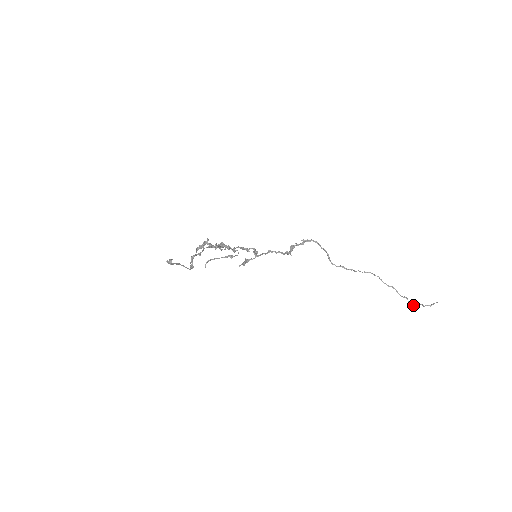
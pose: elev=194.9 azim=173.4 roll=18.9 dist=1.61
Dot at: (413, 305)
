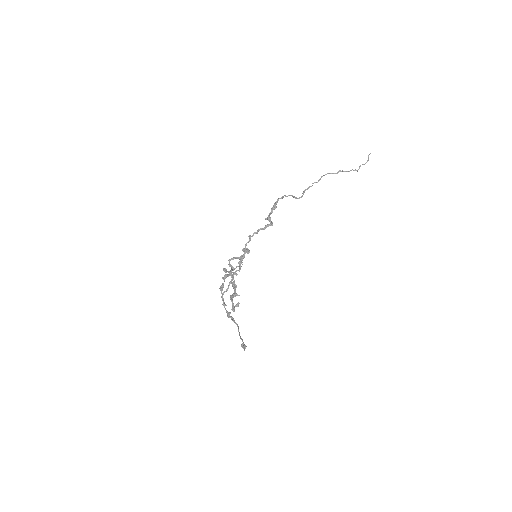
Dot at: occluded
